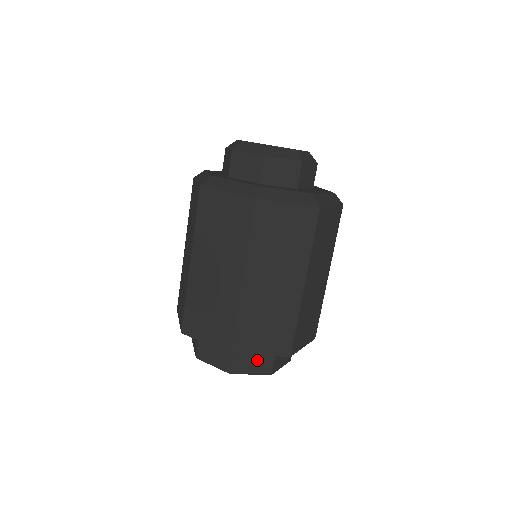
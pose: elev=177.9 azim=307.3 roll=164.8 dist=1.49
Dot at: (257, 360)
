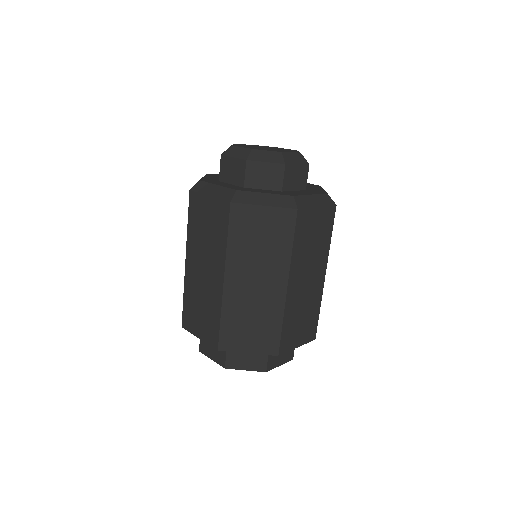
Dot at: occluded
